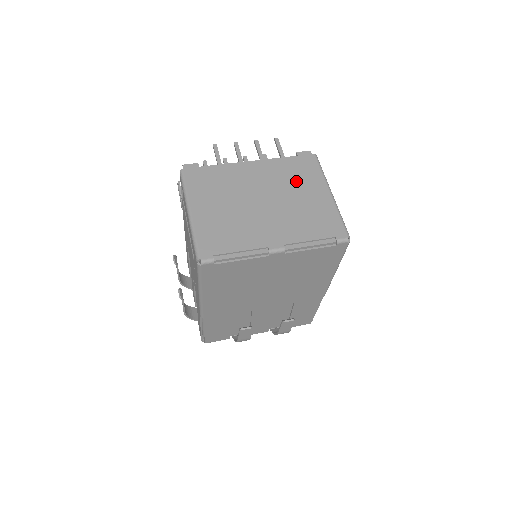
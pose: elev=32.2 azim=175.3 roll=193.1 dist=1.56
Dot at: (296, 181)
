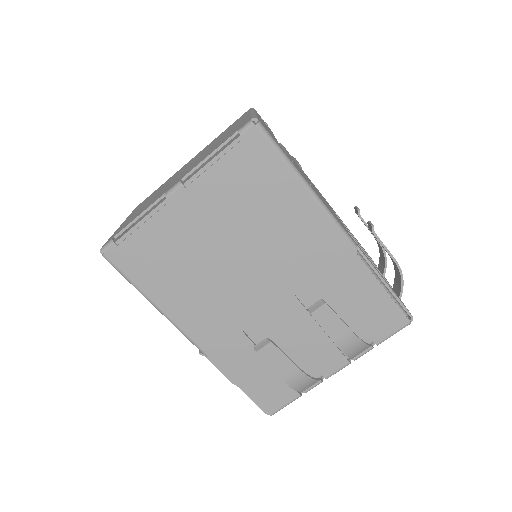
Dot at: occluded
